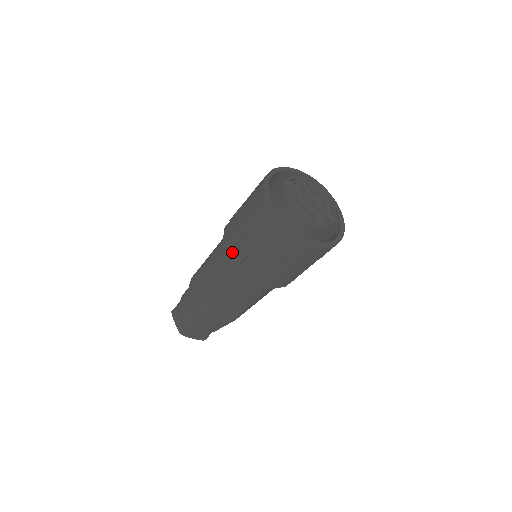
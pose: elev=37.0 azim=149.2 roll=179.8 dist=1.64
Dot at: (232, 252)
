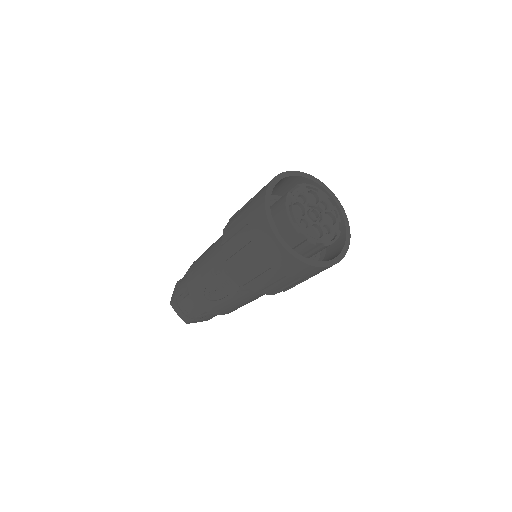
Dot at: (227, 229)
